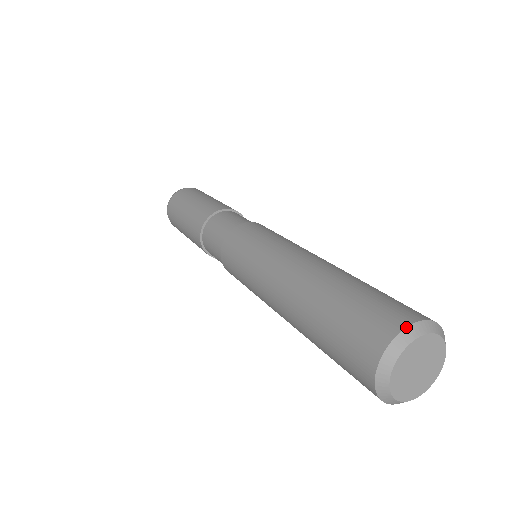
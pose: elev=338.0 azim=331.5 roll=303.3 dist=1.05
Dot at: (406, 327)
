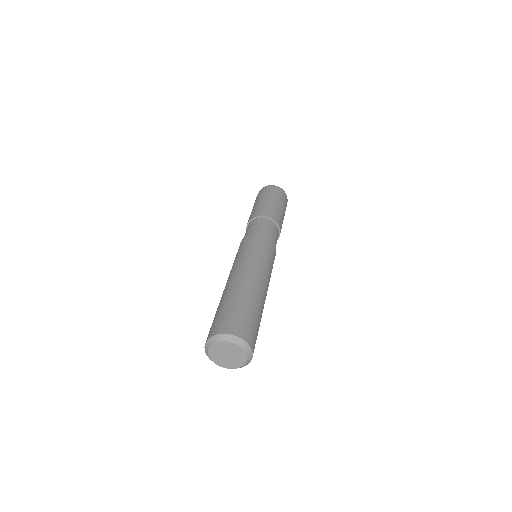
Dot at: (243, 340)
